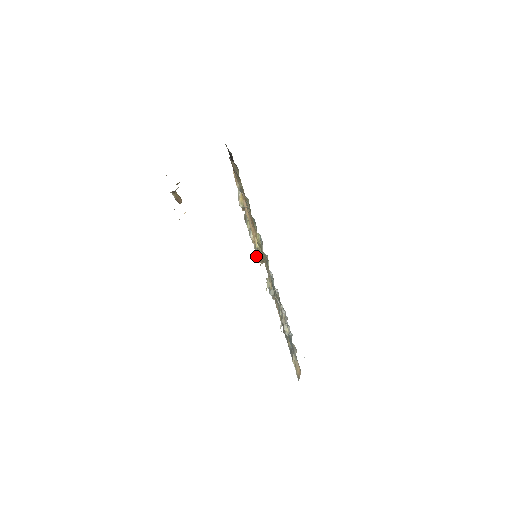
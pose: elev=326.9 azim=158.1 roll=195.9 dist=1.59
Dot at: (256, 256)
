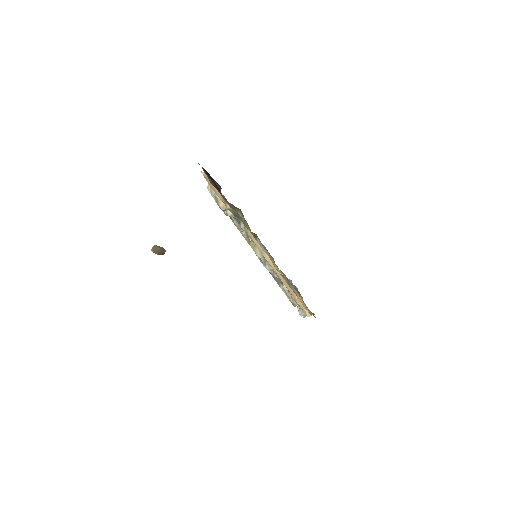
Dot at: (265, 267)
